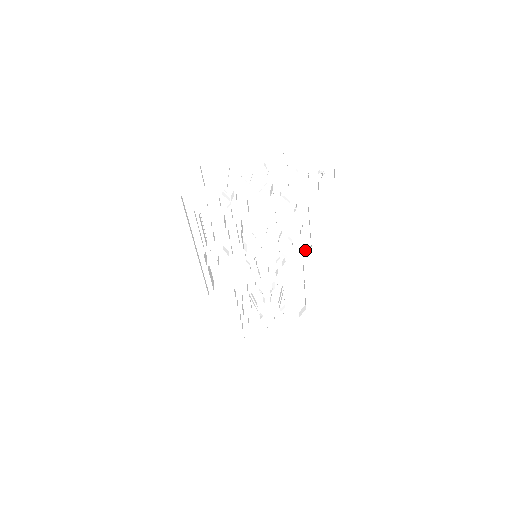
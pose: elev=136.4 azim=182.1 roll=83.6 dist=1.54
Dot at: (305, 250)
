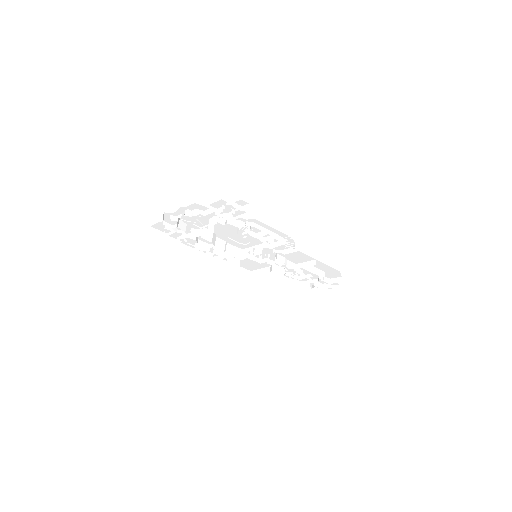
Dot at: (292, 244)
